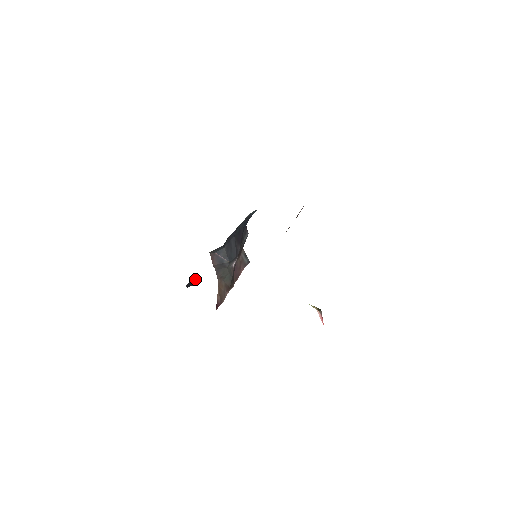
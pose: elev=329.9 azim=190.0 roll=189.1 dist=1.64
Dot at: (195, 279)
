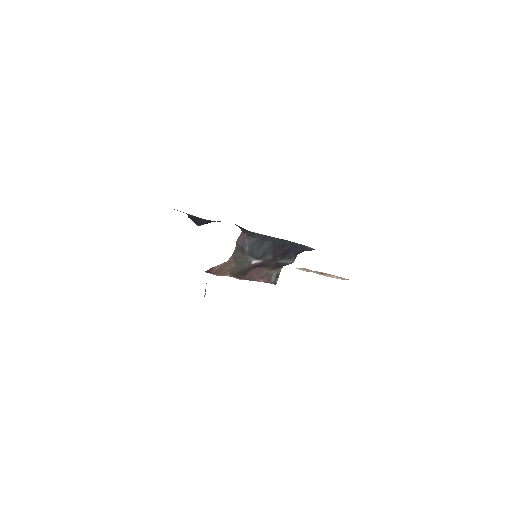
Dot at: (202, 222)
